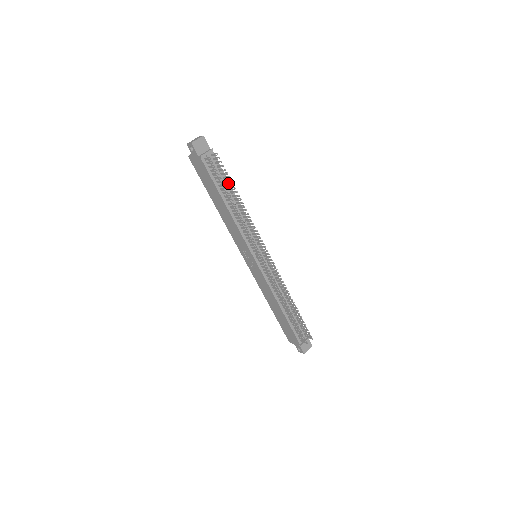
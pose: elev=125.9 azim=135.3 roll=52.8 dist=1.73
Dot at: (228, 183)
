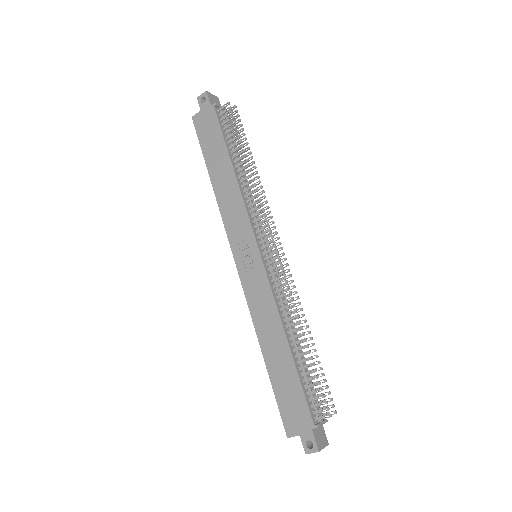
Dot at: occluded
